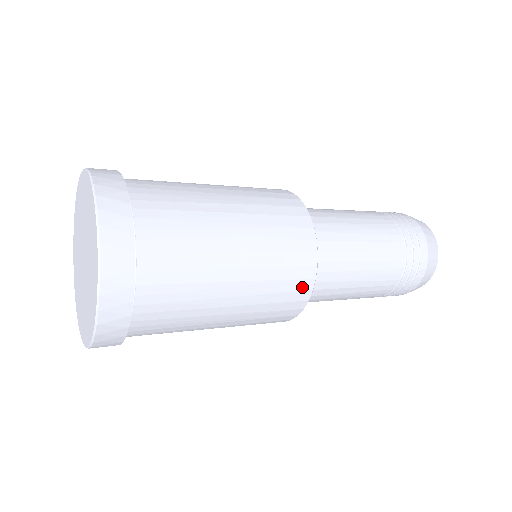
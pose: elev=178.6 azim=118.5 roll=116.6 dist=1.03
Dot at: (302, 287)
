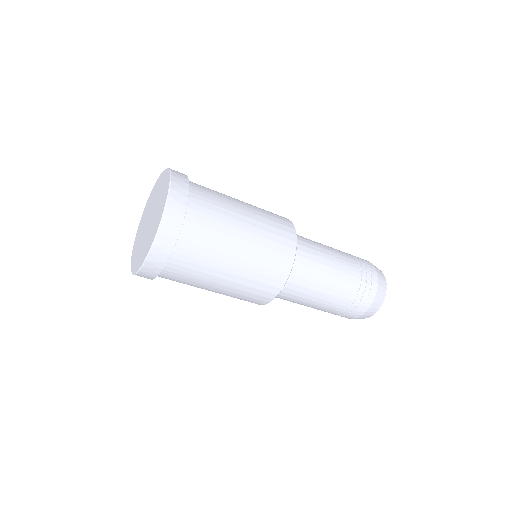
Dot at: (285, 261)
